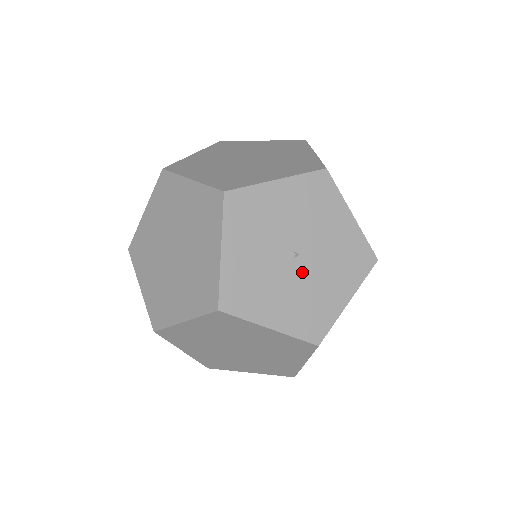
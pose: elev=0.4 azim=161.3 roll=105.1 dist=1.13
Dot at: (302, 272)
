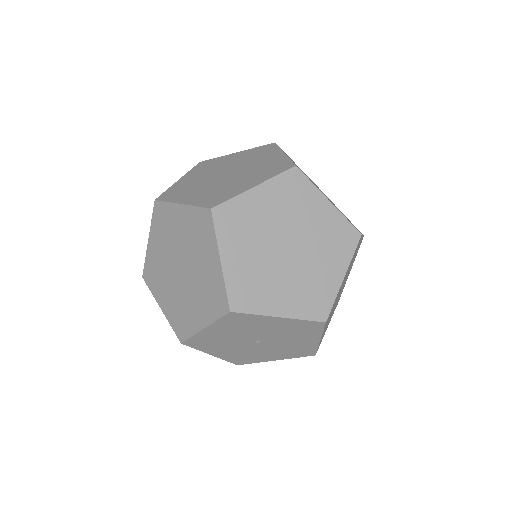
Dot at: (255, 347)
